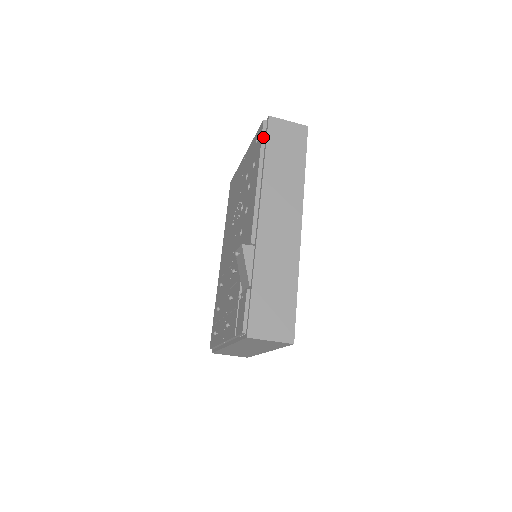
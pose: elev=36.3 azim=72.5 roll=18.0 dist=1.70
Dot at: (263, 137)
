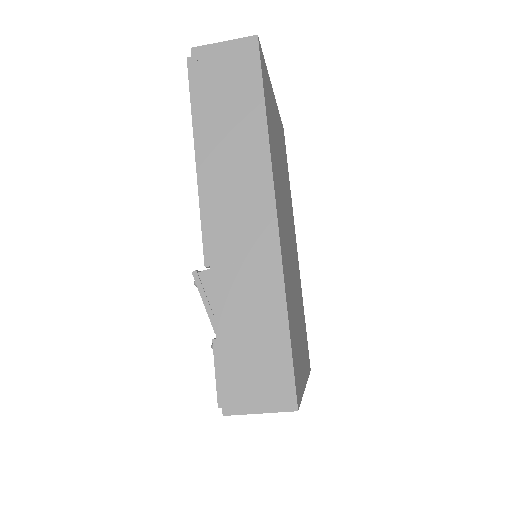
Dot at: (191, 87)
